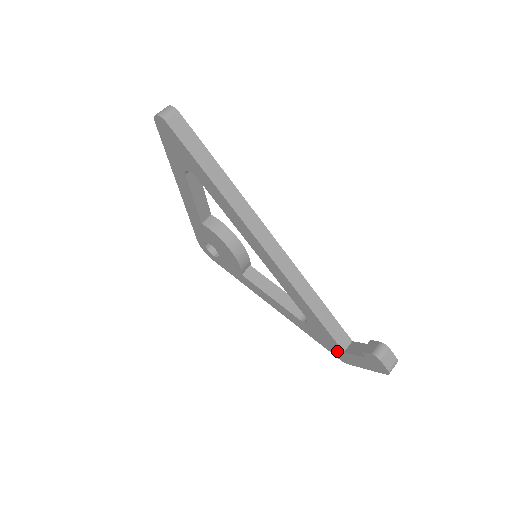
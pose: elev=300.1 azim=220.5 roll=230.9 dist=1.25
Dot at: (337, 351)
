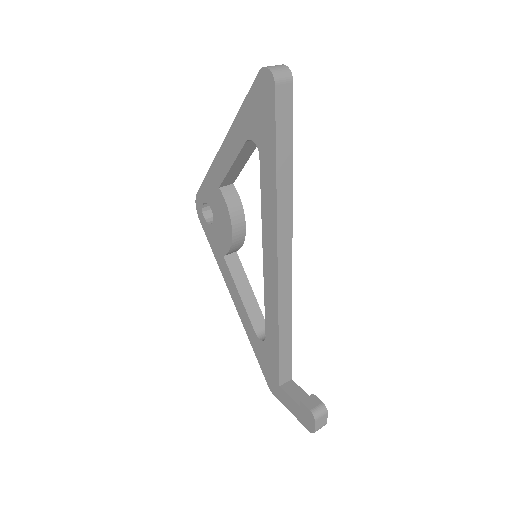
Dot at: (272, 380)
